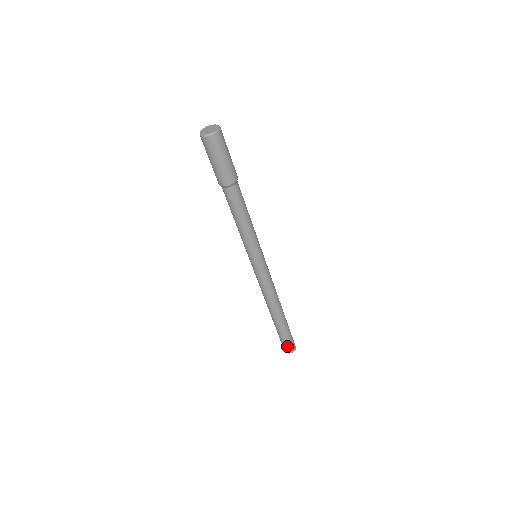
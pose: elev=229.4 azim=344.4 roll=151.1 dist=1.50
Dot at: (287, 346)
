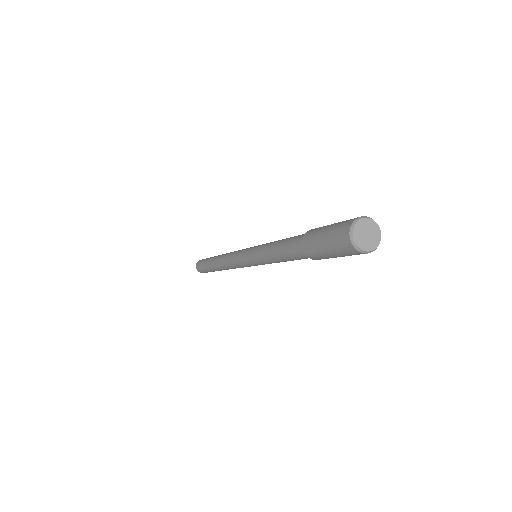
Dot at: (200, 269)
